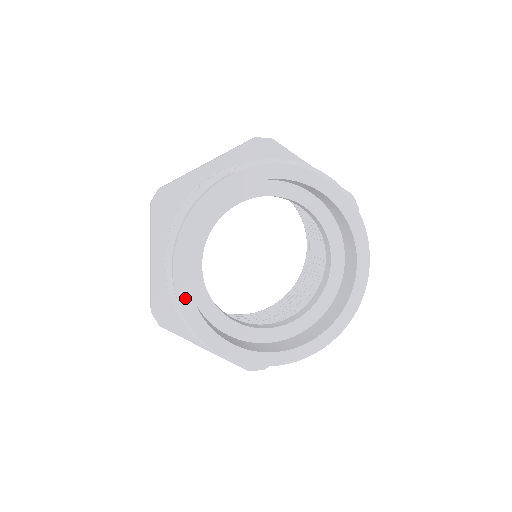
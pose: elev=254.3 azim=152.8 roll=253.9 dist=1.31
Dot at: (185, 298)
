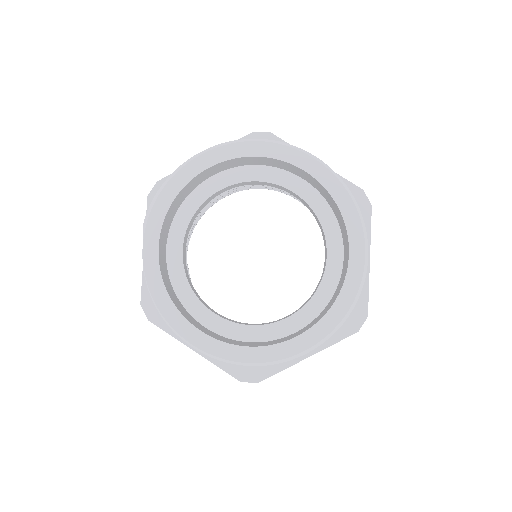
Dot at: (225, 351)
